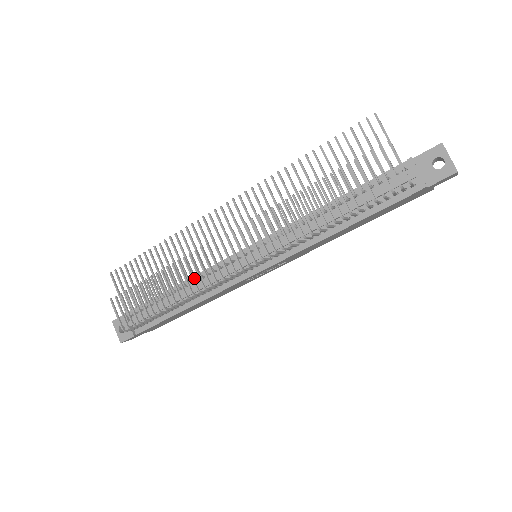
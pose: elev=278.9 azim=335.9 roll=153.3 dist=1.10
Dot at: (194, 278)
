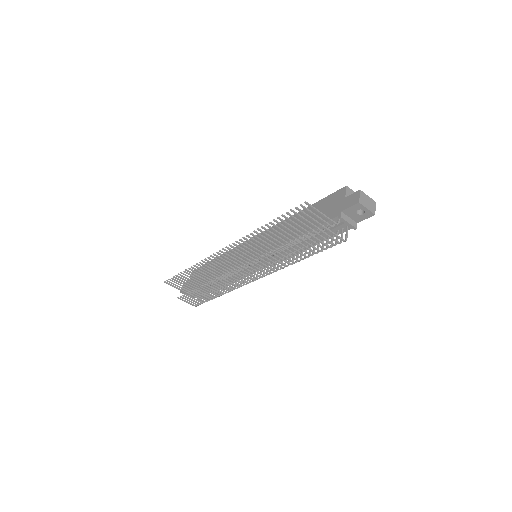
Dot at: occluded
